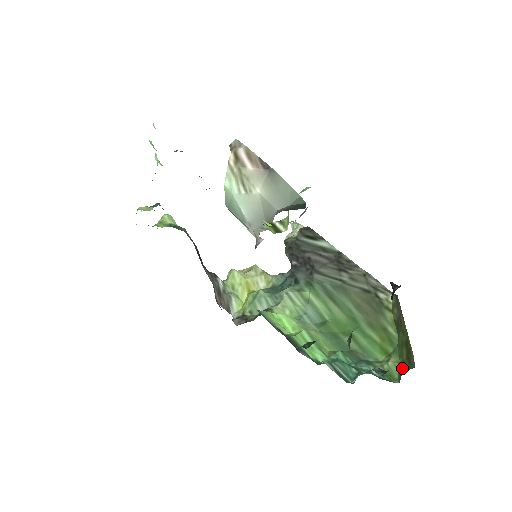
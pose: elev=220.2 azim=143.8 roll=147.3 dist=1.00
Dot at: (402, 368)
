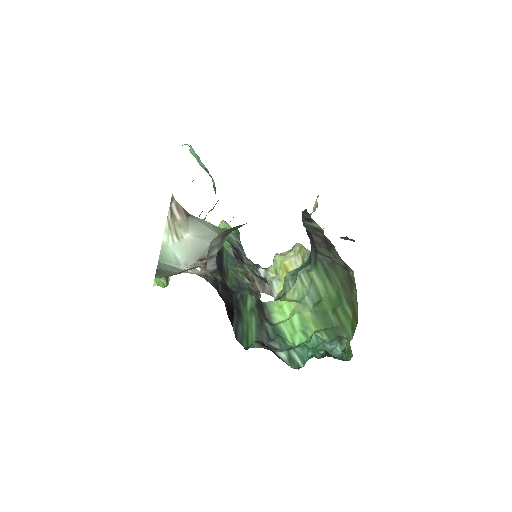
Dot at: occluded
